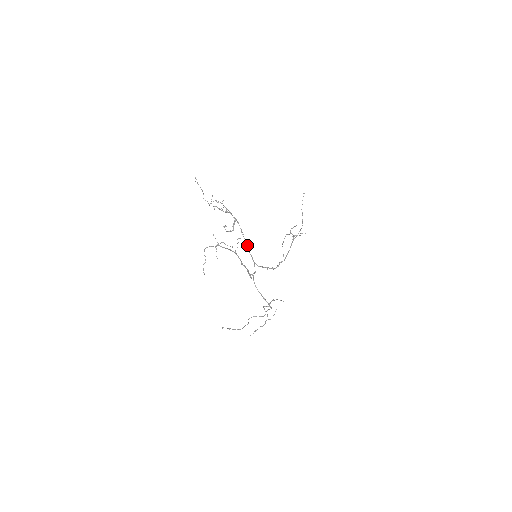
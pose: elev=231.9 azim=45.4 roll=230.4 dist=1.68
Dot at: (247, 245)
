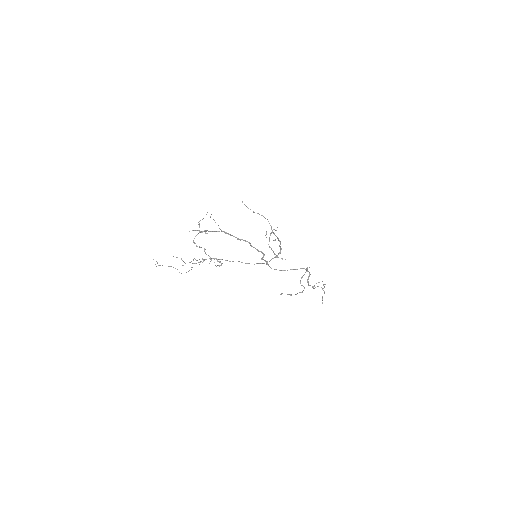
Dot at: occluded
